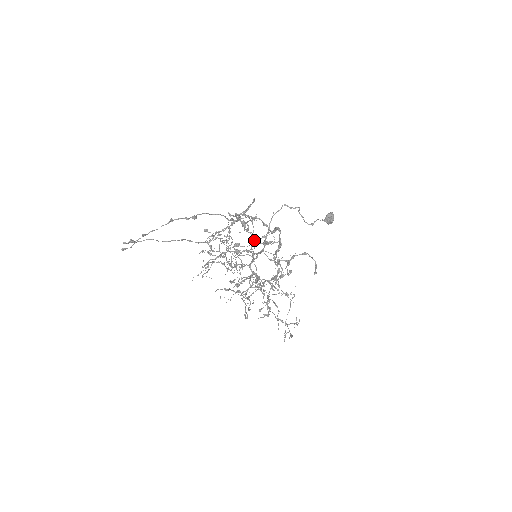
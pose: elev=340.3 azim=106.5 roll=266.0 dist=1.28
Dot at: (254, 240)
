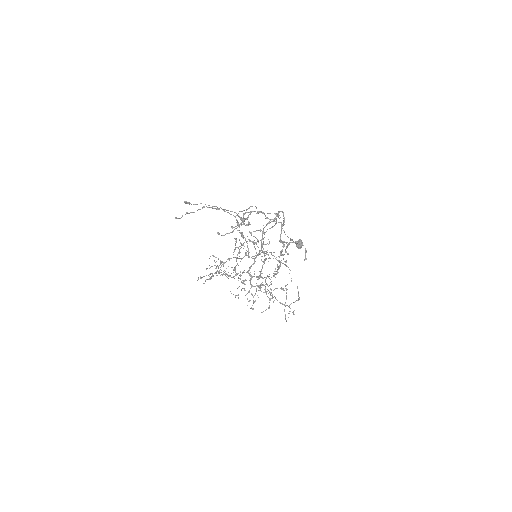
Dot at: (249, 252)
